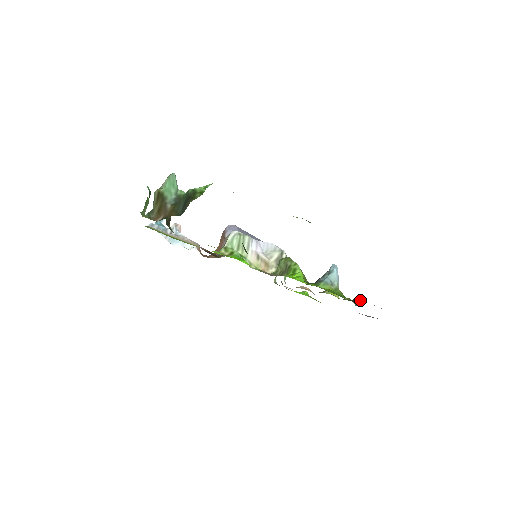
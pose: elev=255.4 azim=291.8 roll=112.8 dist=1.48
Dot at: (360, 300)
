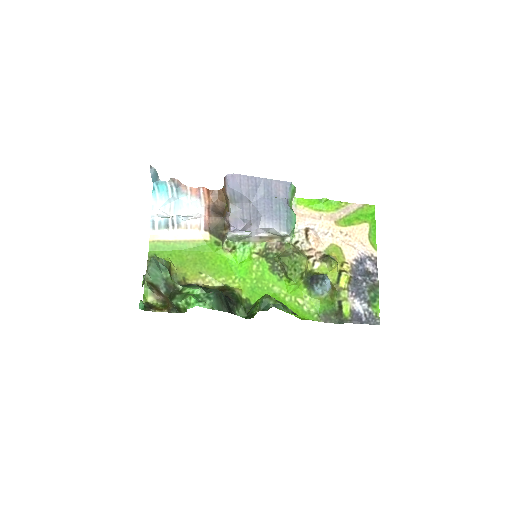
Dot at: (341, 317)
